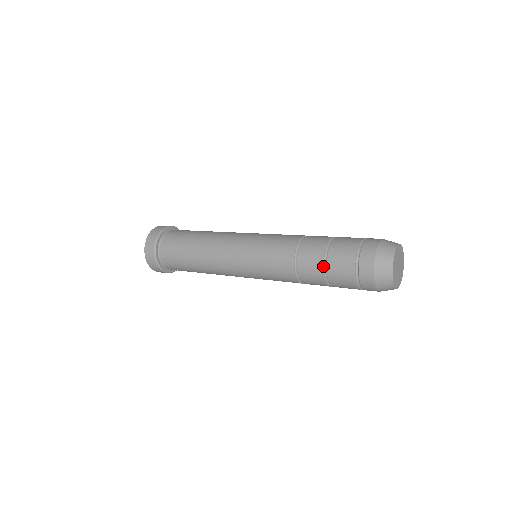
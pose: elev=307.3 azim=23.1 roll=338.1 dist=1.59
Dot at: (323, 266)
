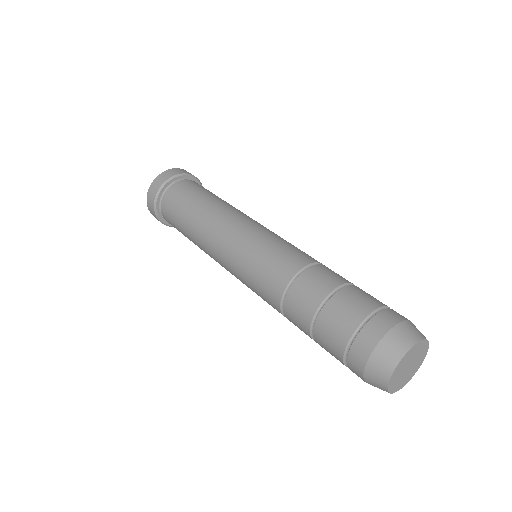
Dot at: (310, 337)
